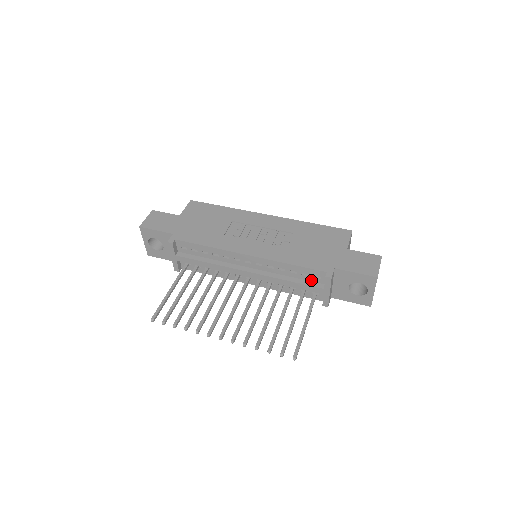
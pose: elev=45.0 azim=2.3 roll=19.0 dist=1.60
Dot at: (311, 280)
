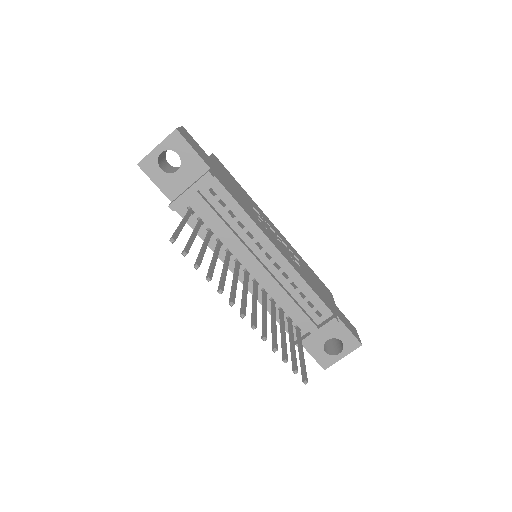
Dot at: (309, 313)
